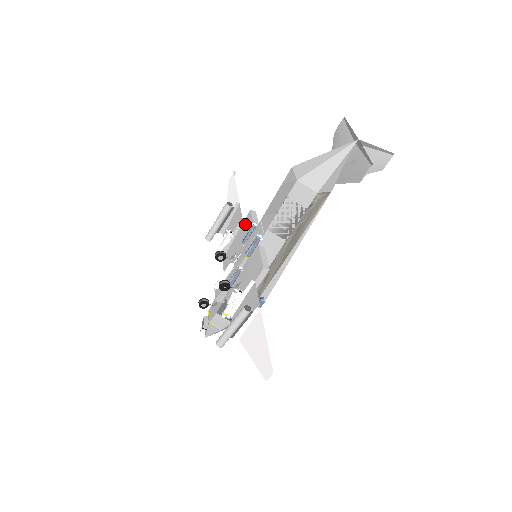
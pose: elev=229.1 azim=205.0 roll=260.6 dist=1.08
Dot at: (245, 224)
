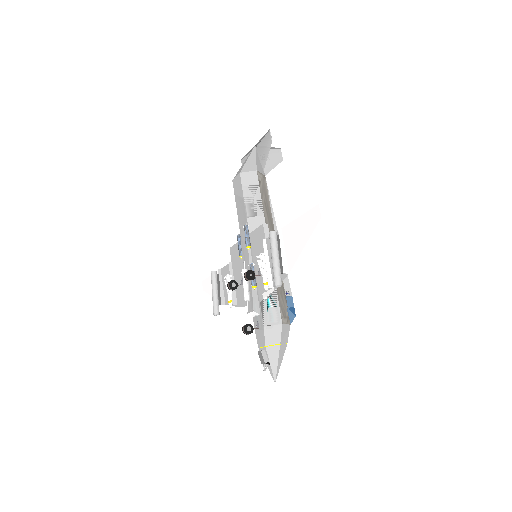
Dot at: (233, 258)
